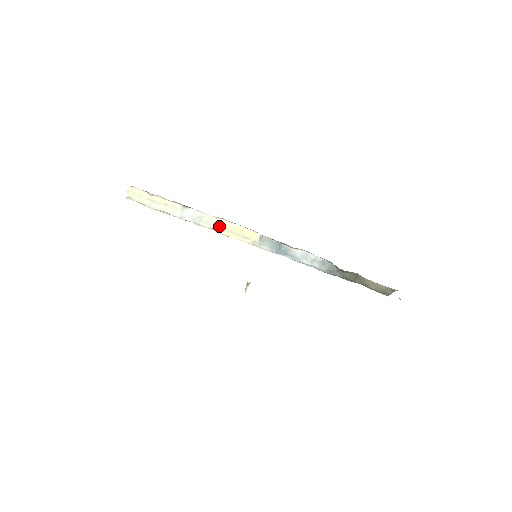
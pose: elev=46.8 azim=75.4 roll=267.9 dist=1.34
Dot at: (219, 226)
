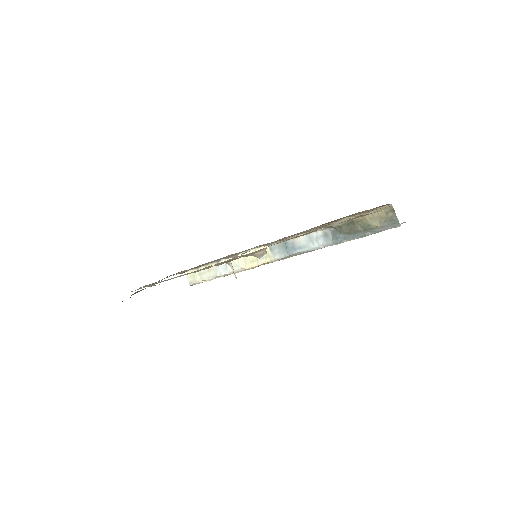
Dot at: (244, 262)
